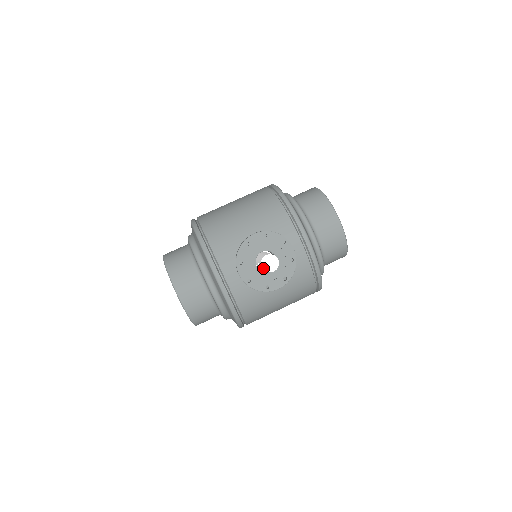
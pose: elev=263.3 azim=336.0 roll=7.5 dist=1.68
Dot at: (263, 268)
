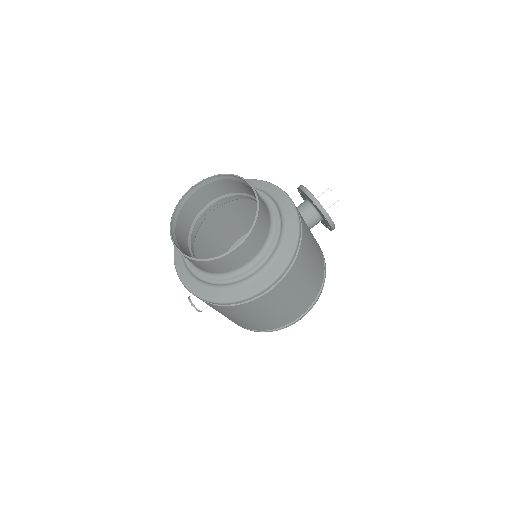
Dot at: (333, 191)
